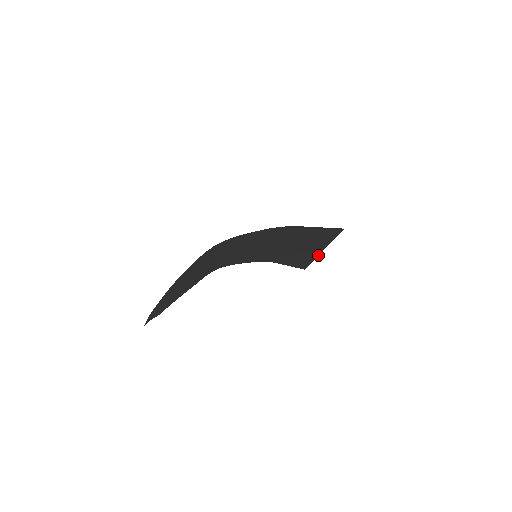
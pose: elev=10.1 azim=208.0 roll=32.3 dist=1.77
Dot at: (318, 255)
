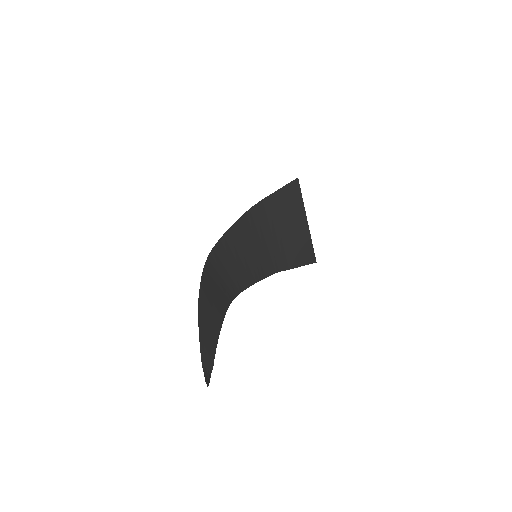
Dot at: (309, 231)
